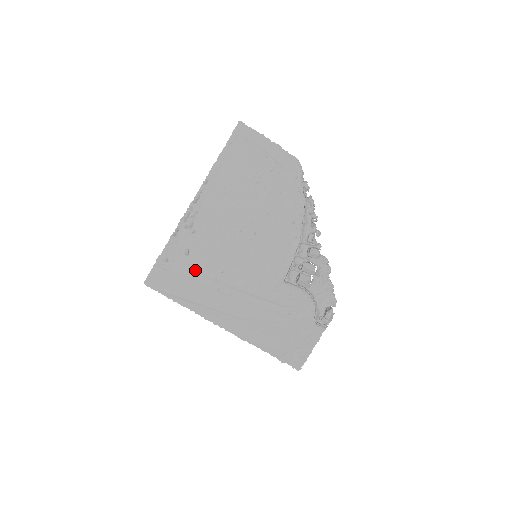
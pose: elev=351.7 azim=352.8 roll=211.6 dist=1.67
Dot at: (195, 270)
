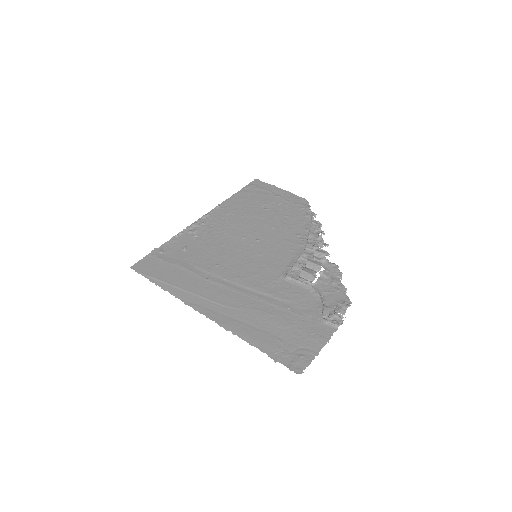
Dot at: (188, 262)
